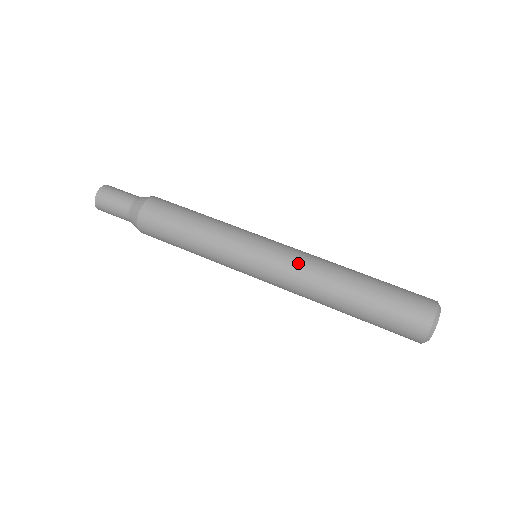
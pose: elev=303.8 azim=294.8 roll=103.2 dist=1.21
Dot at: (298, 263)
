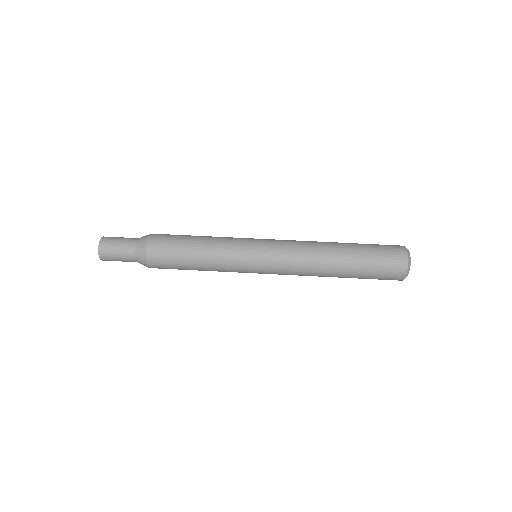
Dot at: (295, 260)
